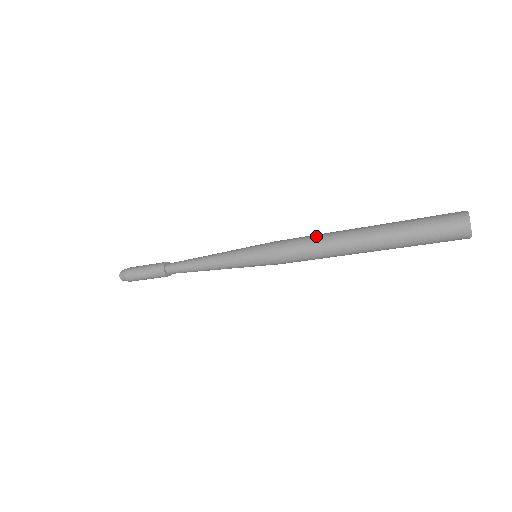
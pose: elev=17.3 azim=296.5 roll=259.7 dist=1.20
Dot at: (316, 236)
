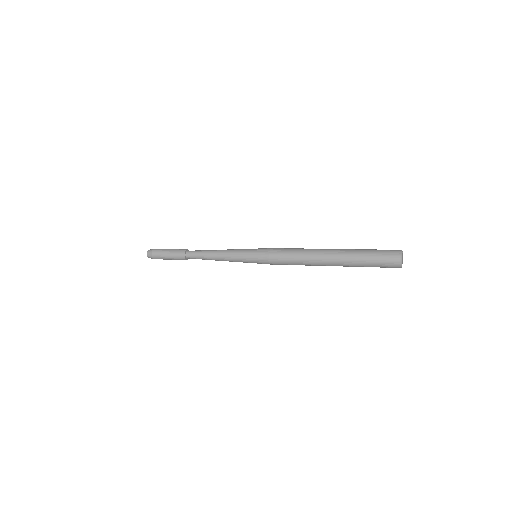
Dot at: (301, 249)
